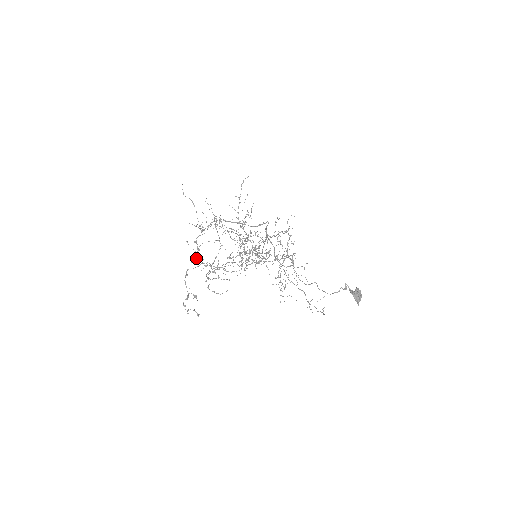
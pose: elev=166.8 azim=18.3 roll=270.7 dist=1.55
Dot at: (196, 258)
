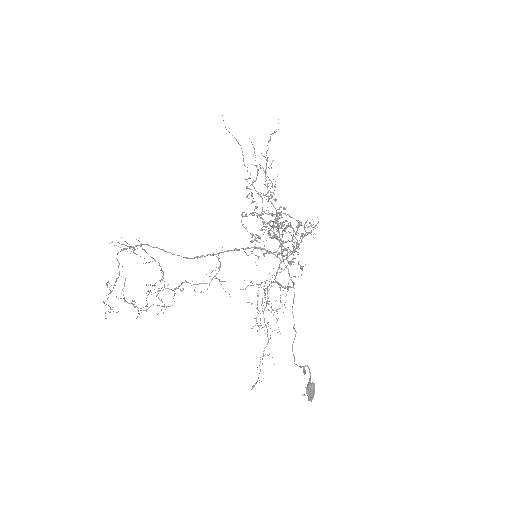
Dot at: (253, 201)
